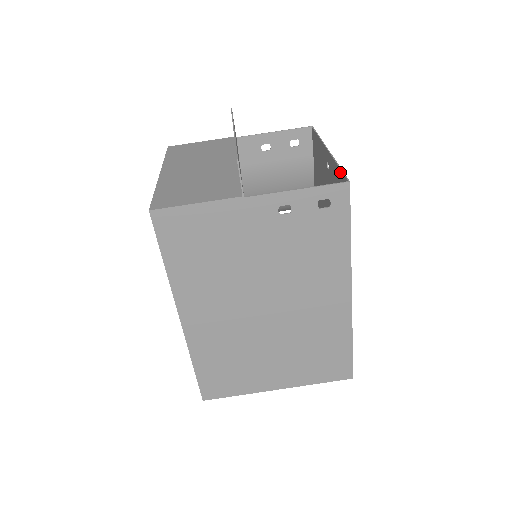
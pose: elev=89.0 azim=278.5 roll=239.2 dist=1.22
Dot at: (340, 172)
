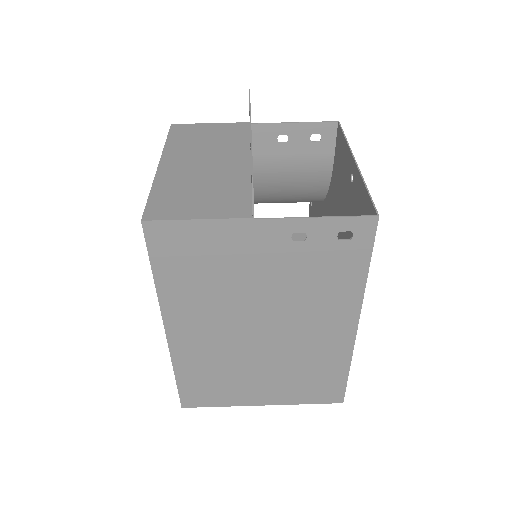
Dot at: (368, 197)
